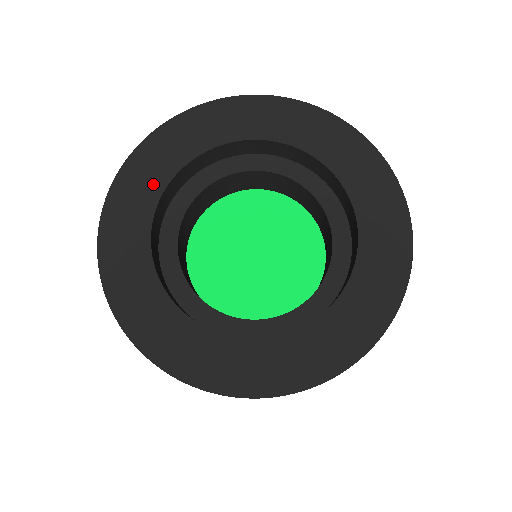
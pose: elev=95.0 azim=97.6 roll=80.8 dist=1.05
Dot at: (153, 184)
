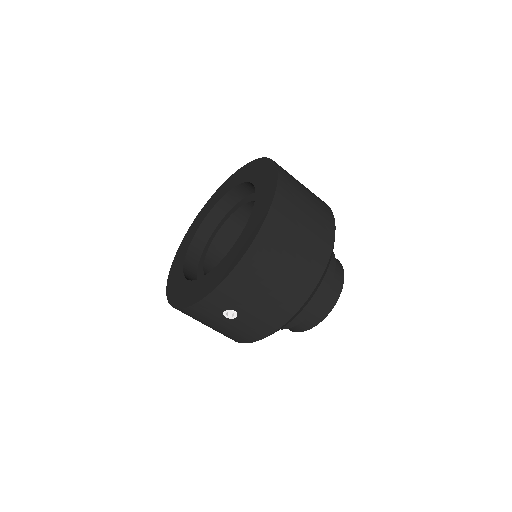
Dot at: (179, 278)
